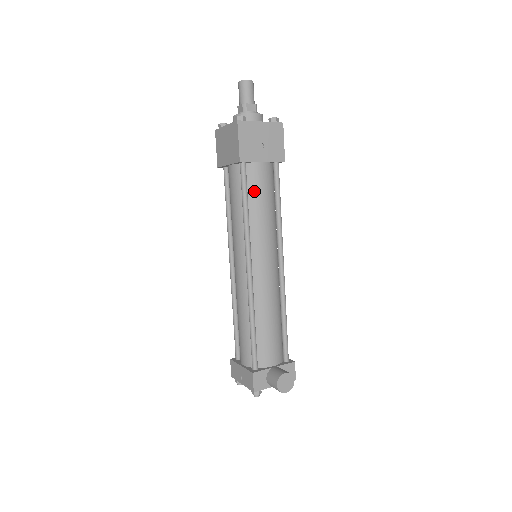
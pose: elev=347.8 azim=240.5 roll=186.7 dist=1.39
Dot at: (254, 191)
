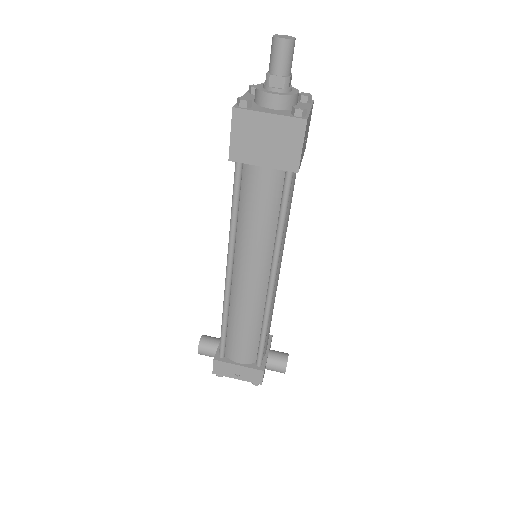
Dot at: (289, 197)
